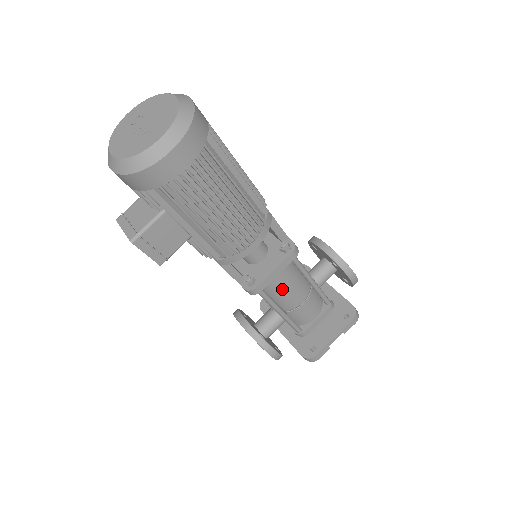
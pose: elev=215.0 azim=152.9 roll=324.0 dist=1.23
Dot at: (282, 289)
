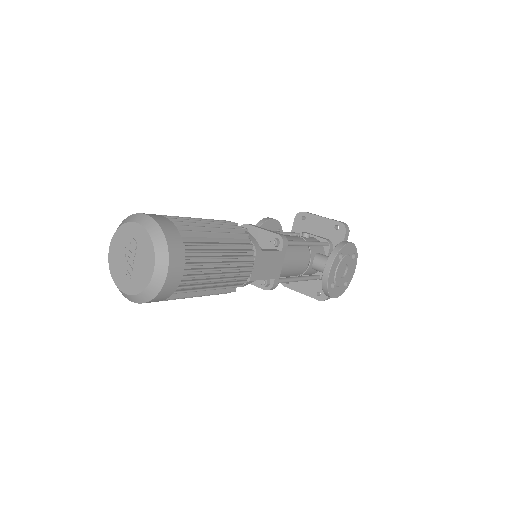
Dot at: occluded
